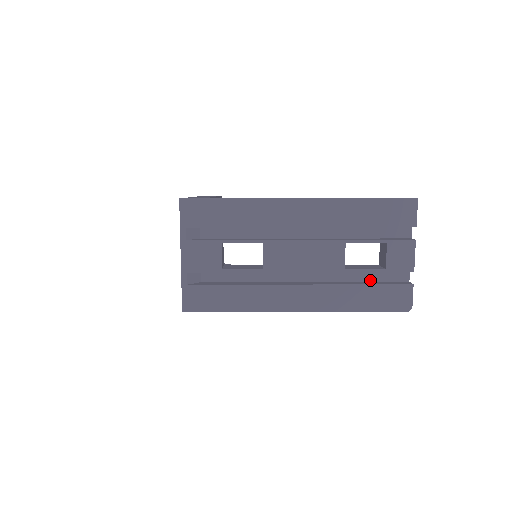
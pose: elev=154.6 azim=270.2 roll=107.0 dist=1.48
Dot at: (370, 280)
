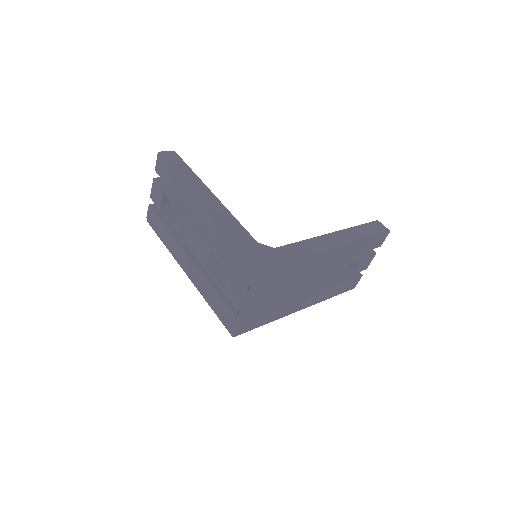
Dot at: occluded
